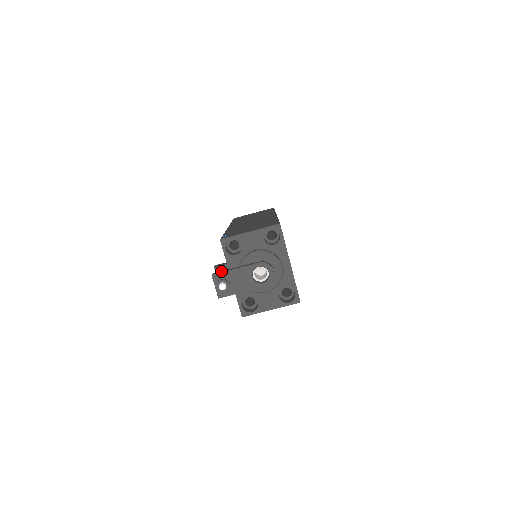
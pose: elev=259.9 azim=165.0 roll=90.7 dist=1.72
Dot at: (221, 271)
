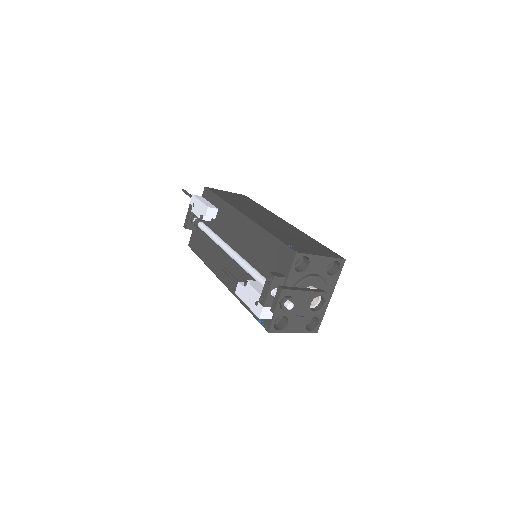
Dot at: (288, 287)
